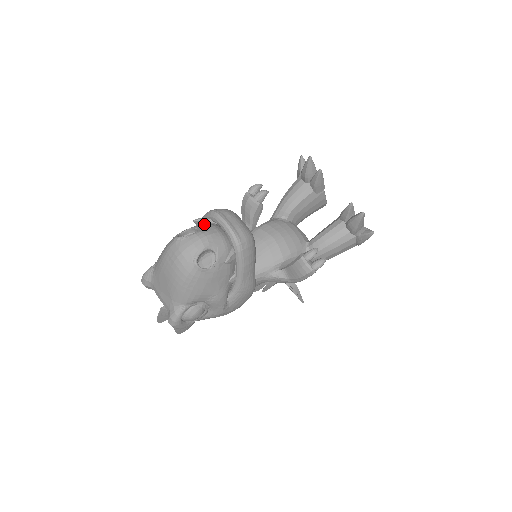
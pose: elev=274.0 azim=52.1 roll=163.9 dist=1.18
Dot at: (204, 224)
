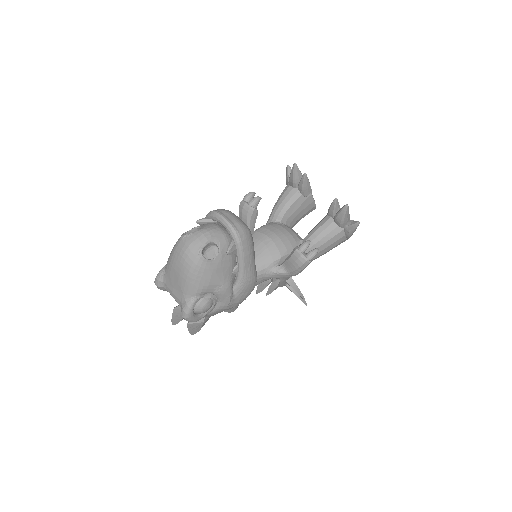
Dot at: (206, 223)
